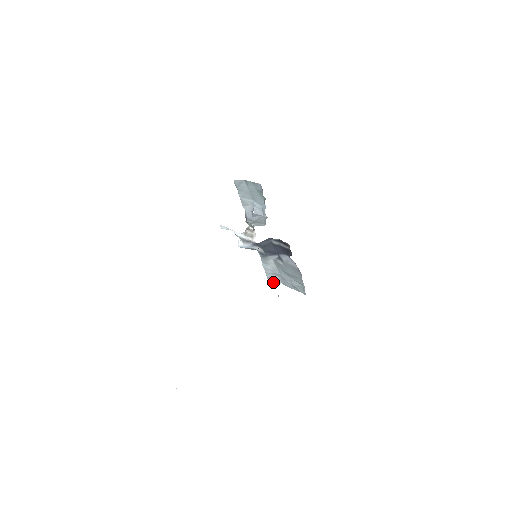
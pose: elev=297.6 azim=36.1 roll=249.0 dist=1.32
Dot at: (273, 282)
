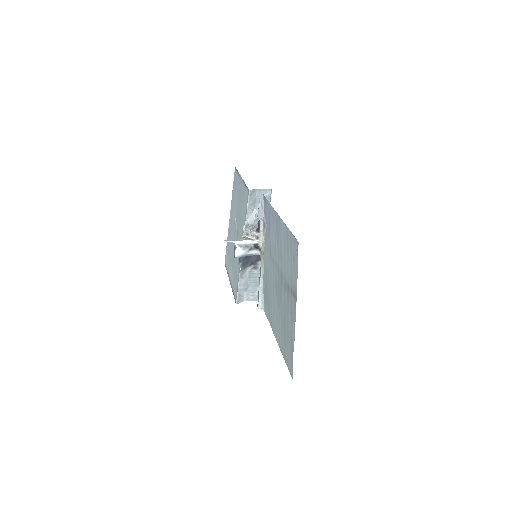
Dot at: (240, 300)
